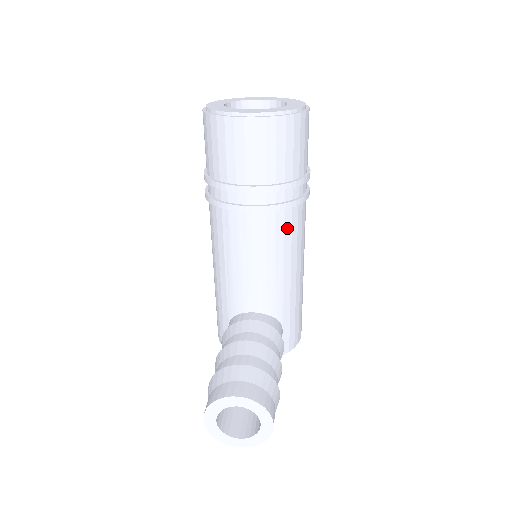
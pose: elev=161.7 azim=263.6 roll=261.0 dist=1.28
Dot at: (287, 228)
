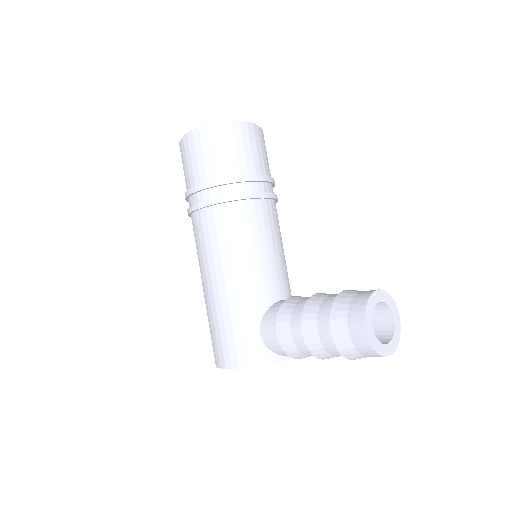
Dot at: occluded
